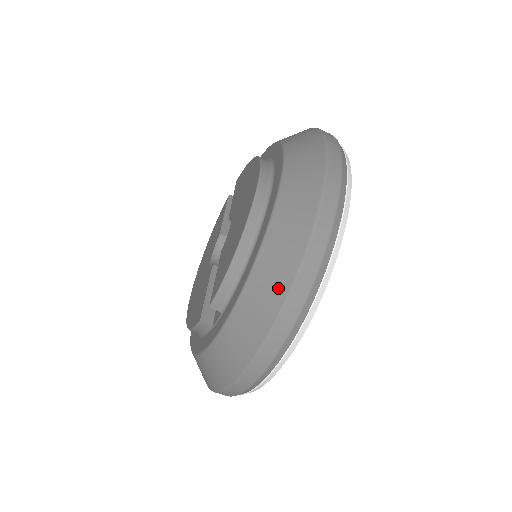
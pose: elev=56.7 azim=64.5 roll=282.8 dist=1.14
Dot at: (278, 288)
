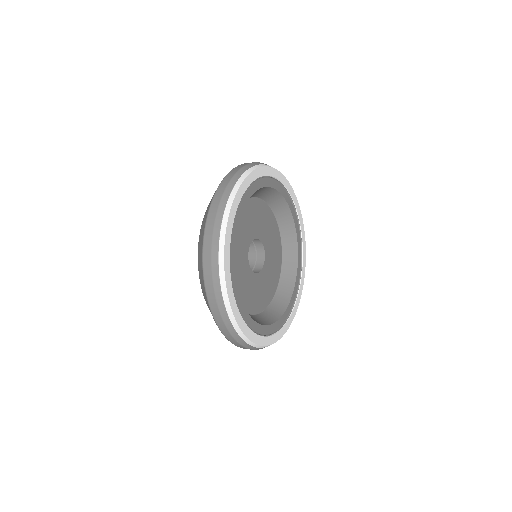
Dot at: occluded
